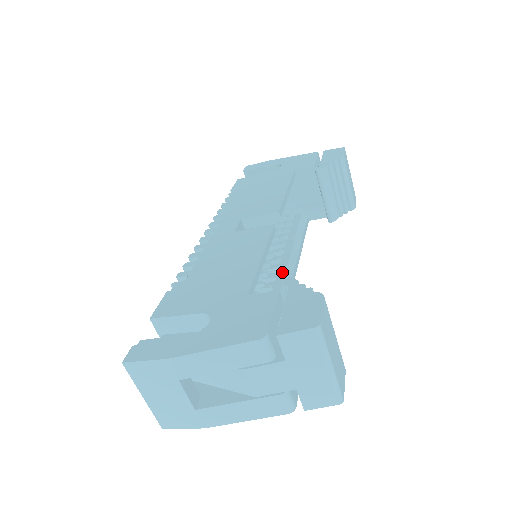
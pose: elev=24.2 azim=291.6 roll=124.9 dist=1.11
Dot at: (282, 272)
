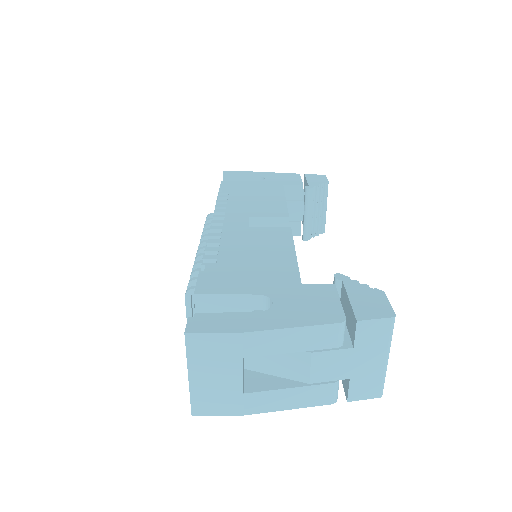
Dot at: occluded
